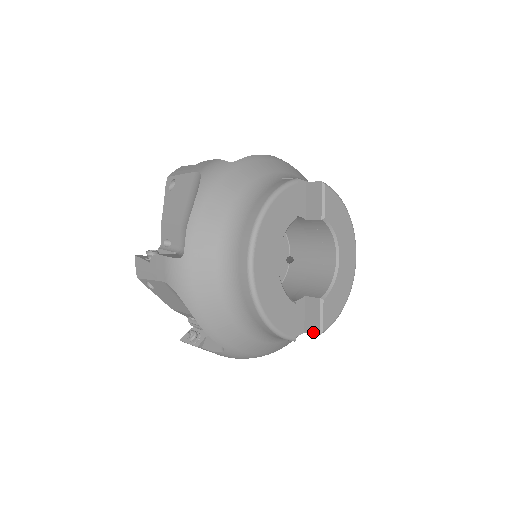
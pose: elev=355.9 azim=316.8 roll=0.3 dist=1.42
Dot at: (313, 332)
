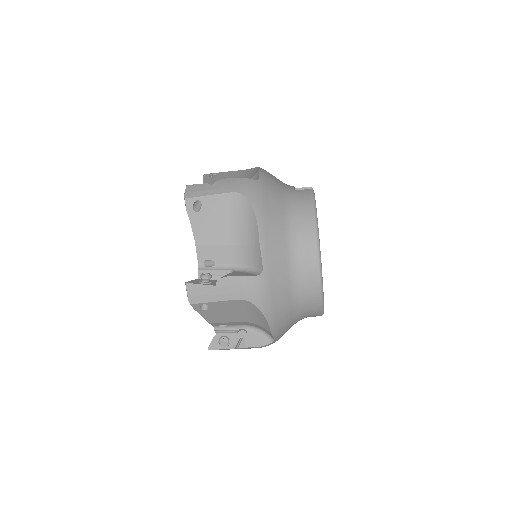
Dot at: occluded
